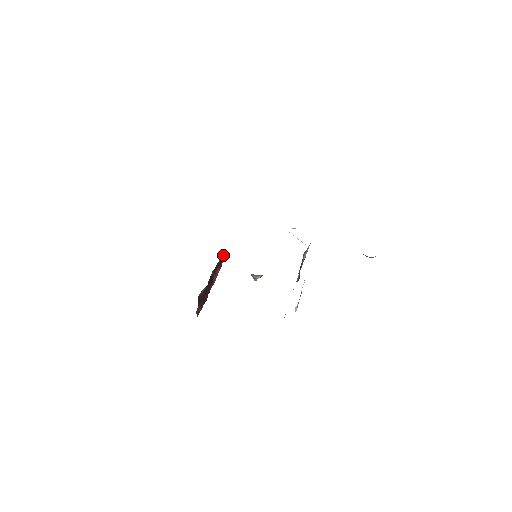
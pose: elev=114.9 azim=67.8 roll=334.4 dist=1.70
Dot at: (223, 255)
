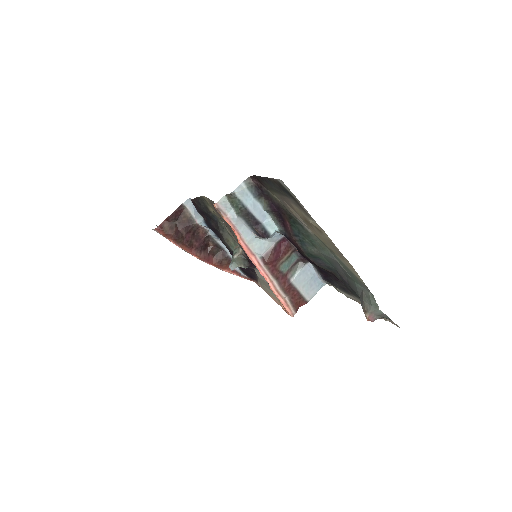
Dot at: occluded
